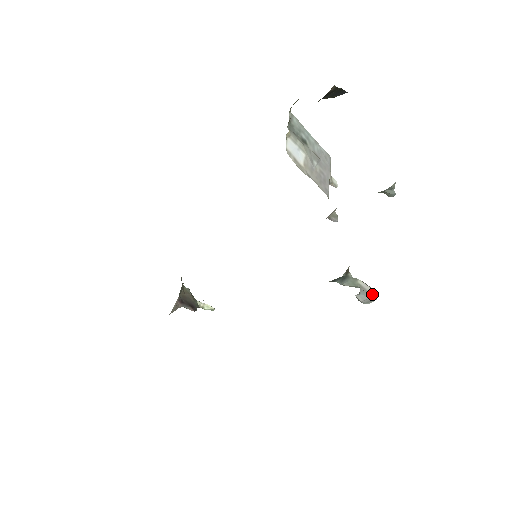
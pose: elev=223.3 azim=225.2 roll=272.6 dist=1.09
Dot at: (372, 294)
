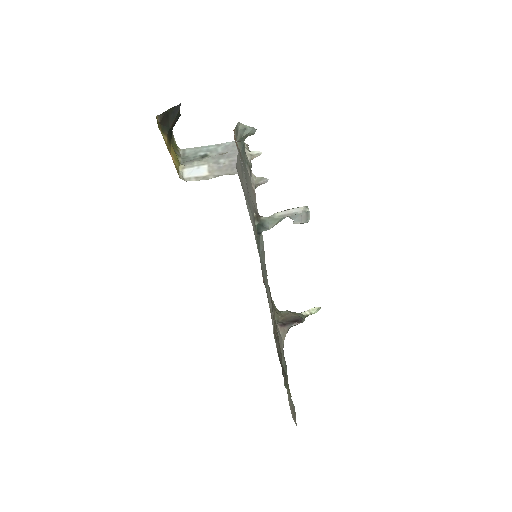
Dot at: (299, 211)
